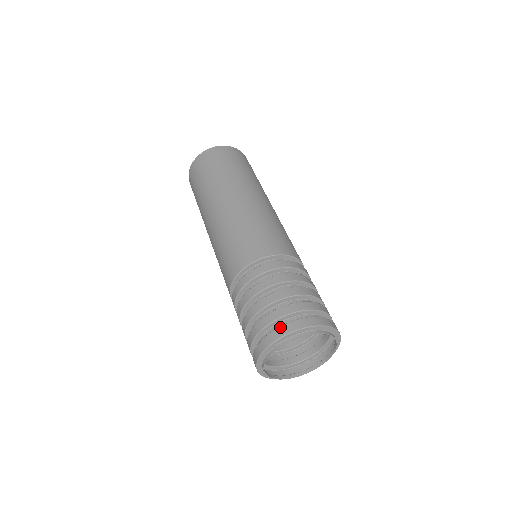
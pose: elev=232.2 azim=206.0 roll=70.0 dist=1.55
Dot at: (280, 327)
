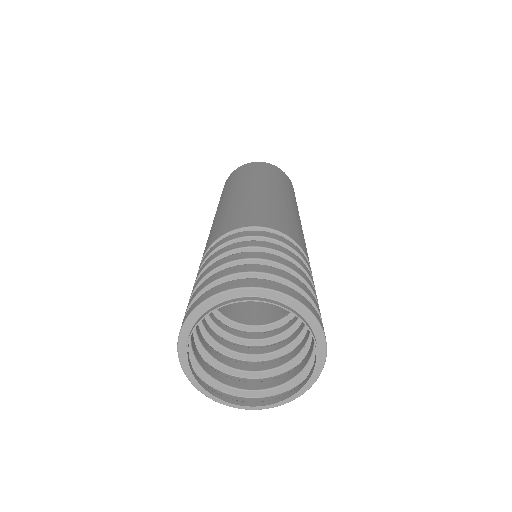
Dot at: (197, 299)
